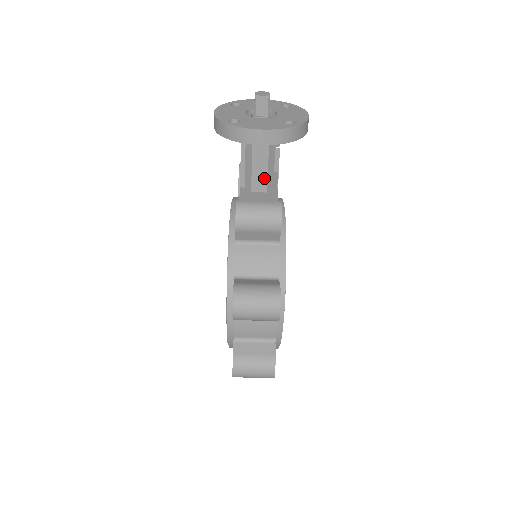
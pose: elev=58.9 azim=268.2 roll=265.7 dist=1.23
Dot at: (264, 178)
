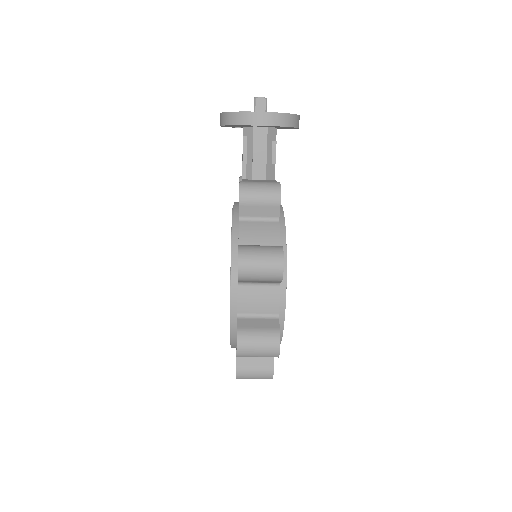
Dot at: (263, 166)
